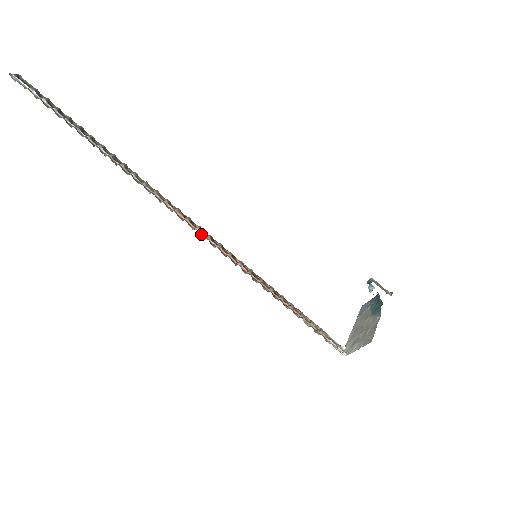
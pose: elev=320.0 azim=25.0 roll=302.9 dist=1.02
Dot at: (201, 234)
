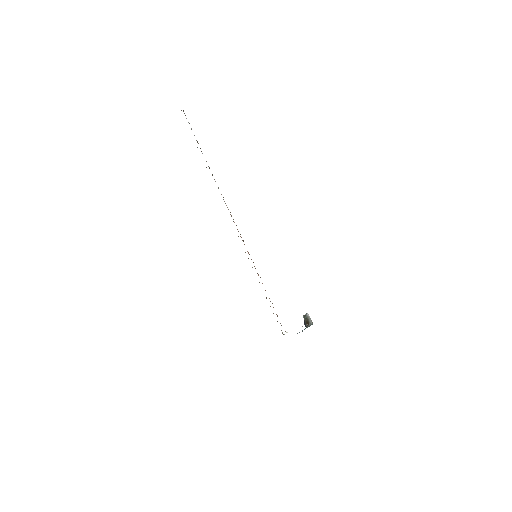
Dot at: occluded
